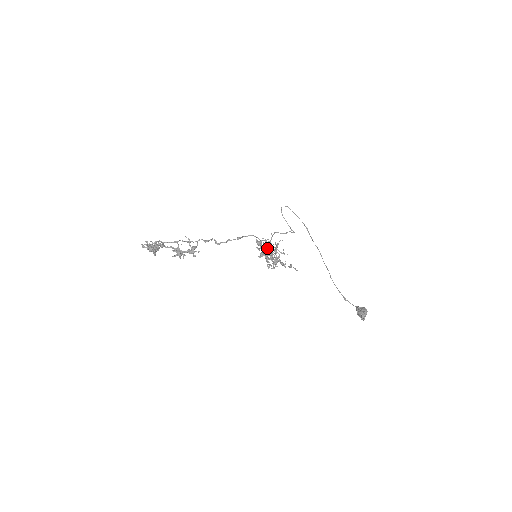
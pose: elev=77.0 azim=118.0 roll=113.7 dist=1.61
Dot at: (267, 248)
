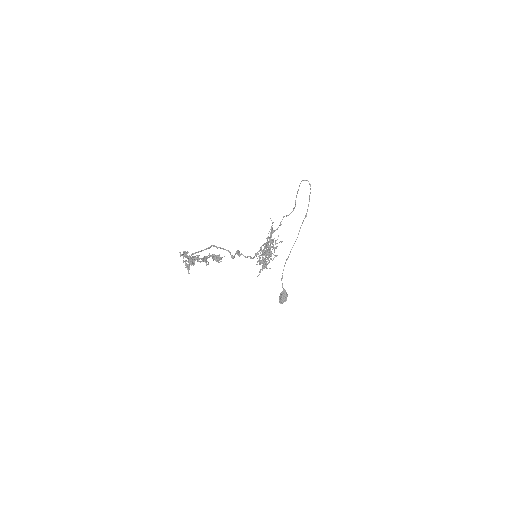
Dot at: occluded
